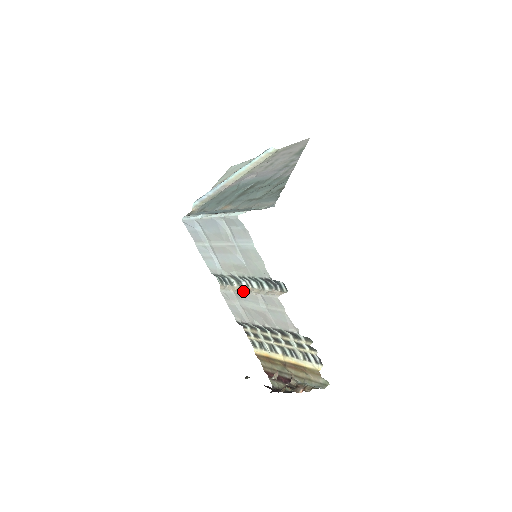
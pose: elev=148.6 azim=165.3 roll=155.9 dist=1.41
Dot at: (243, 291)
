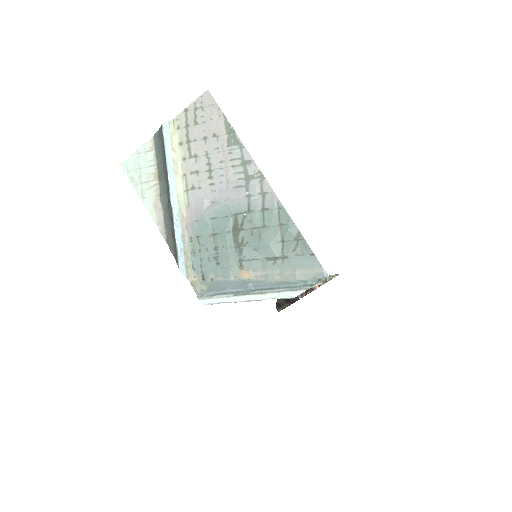
Dot at: occluded
